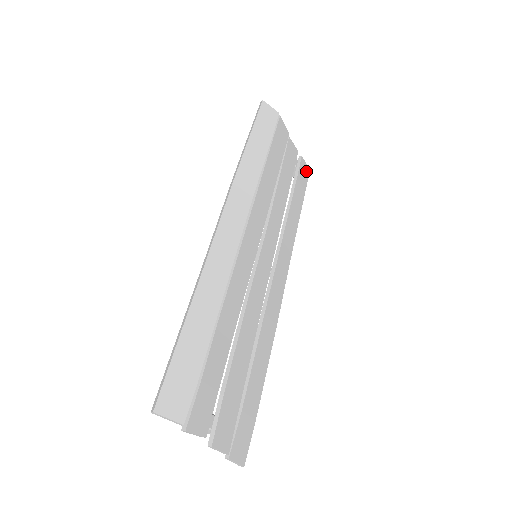
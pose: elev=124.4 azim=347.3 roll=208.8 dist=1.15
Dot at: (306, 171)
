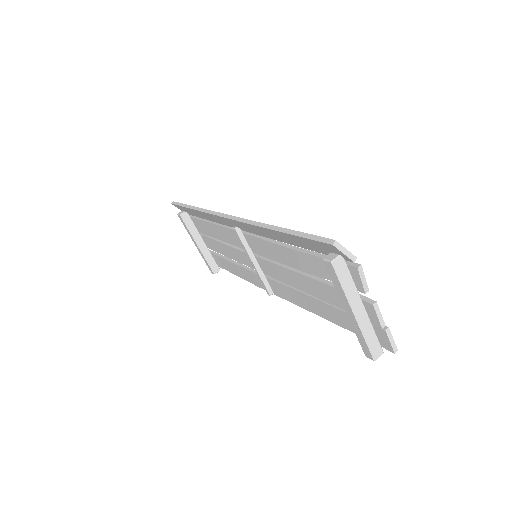
Dot at: occluded
